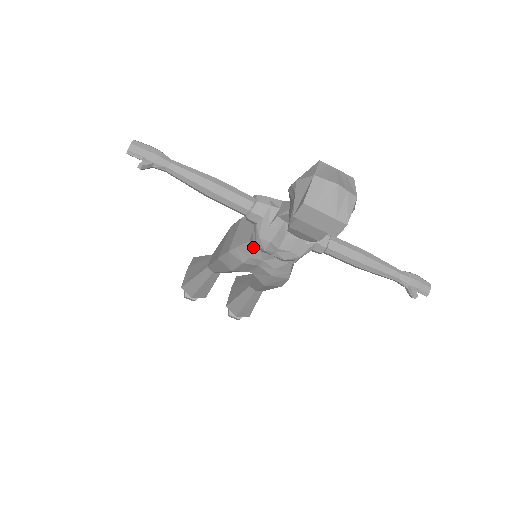
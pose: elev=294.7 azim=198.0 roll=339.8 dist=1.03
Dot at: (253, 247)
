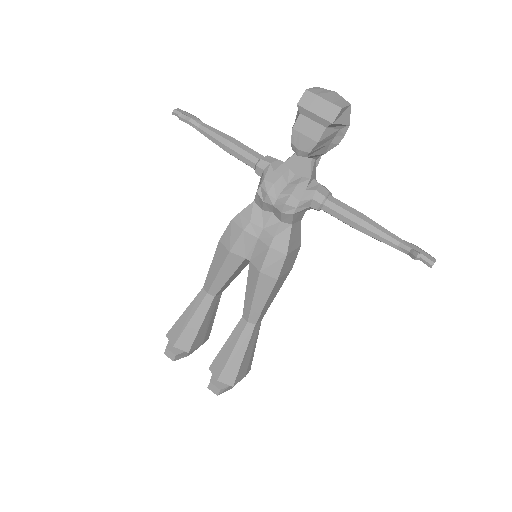
Dot at: (256, 209)
